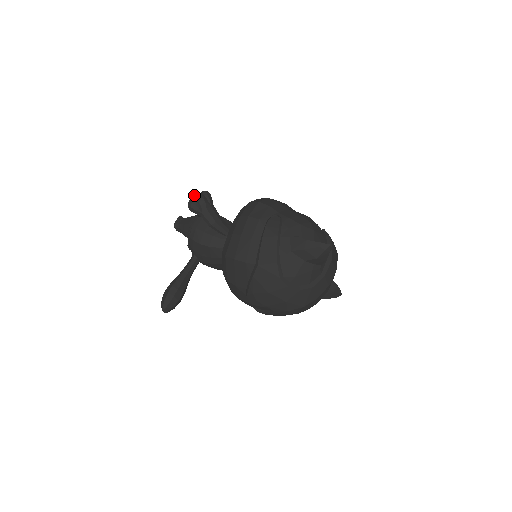
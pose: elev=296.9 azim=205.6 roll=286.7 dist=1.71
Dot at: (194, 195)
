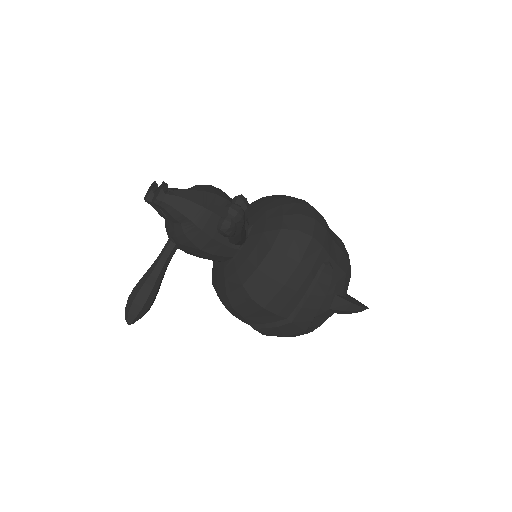
Dot at: (233, 213)
